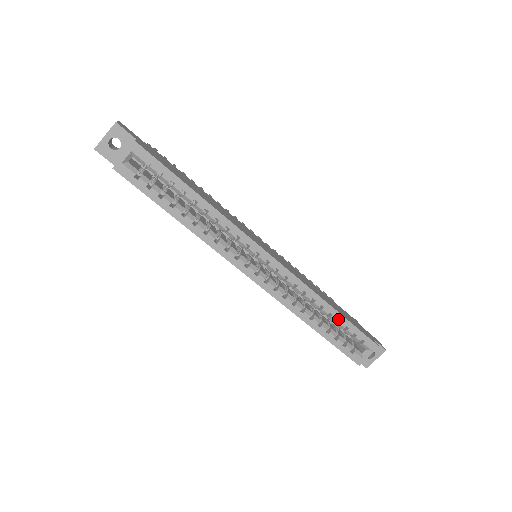
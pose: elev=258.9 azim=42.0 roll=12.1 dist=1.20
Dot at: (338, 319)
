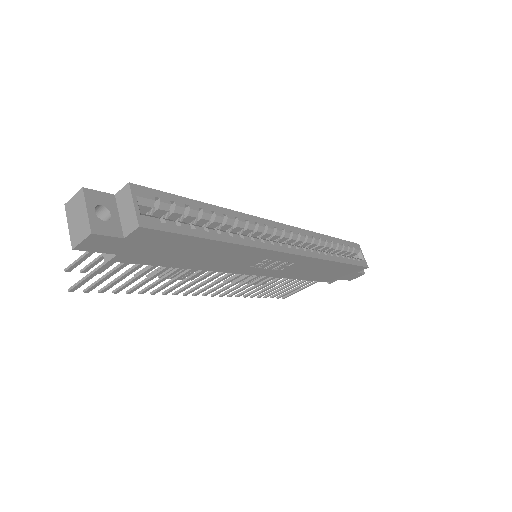
Dot at: (336, 242)
